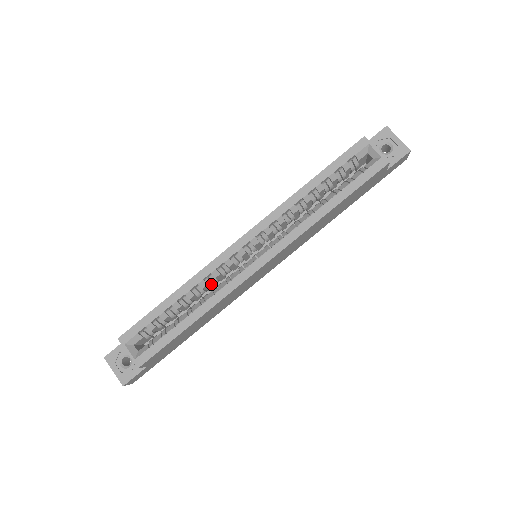
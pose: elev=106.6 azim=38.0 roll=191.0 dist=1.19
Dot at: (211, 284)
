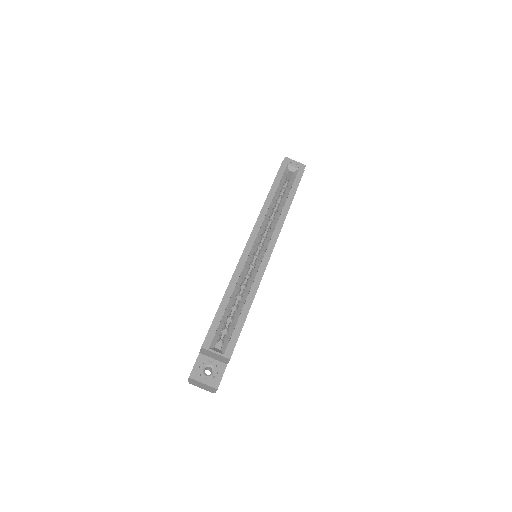
Dot at: (243, 281)
